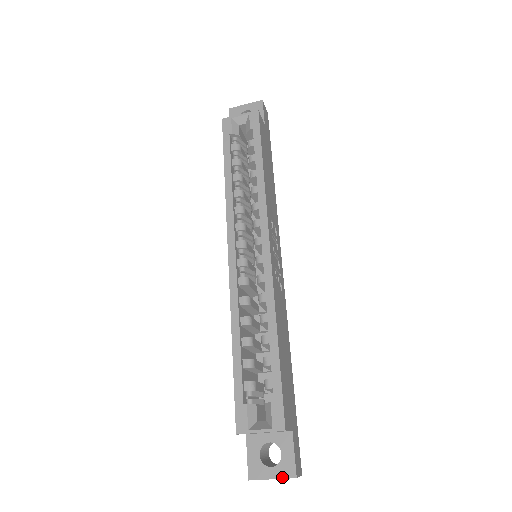
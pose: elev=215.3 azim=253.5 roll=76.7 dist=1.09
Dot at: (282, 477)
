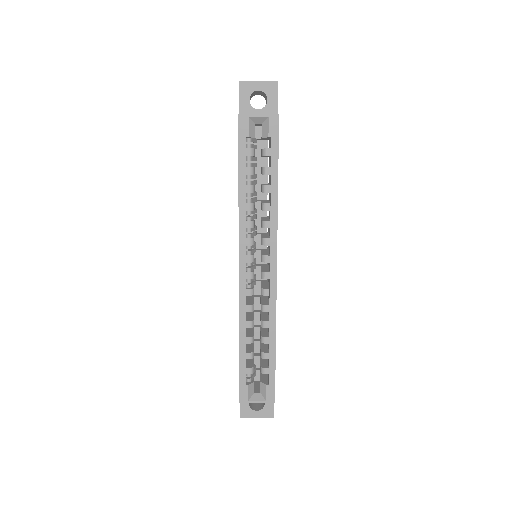
Dot at: (264, 417)
